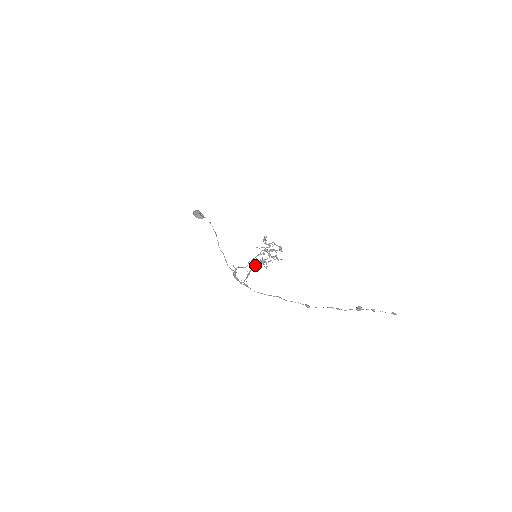
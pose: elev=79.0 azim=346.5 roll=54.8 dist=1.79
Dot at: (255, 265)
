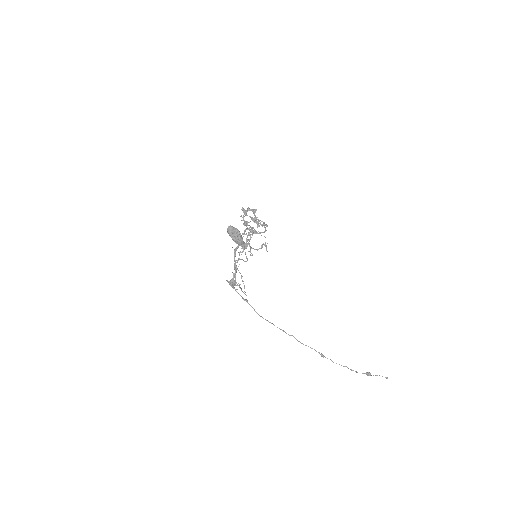
Dot at: (237, 248)
